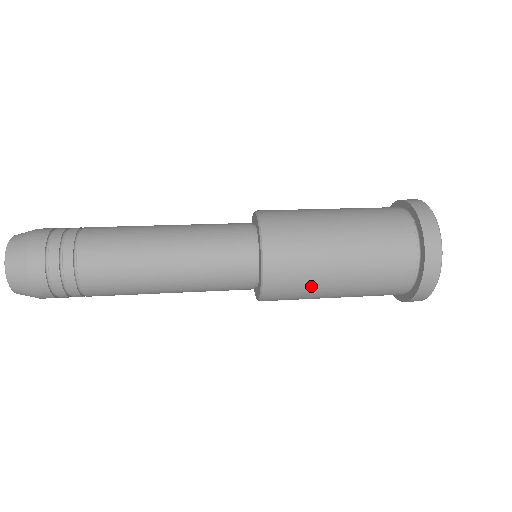
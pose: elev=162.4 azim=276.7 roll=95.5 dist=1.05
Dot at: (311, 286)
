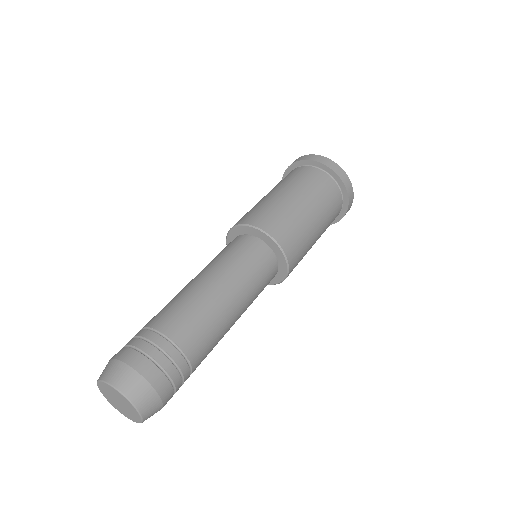
Dot at: occluded
